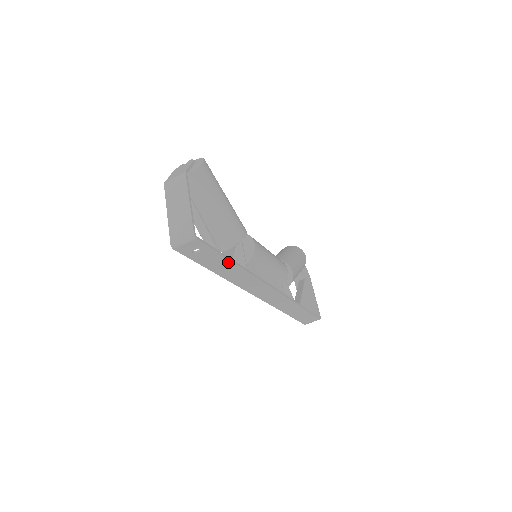
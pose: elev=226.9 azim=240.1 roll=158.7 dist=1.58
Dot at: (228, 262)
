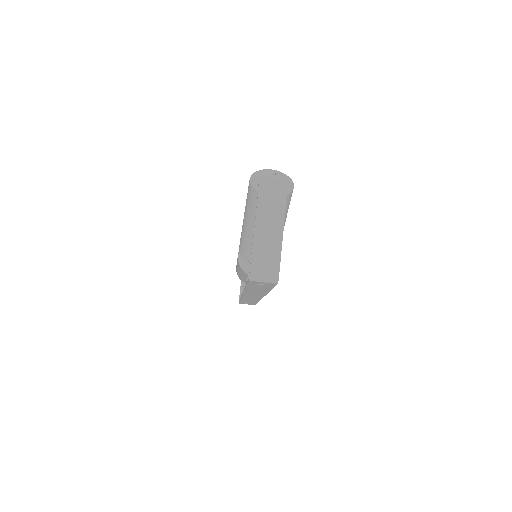
Dot at: (267, 289)
